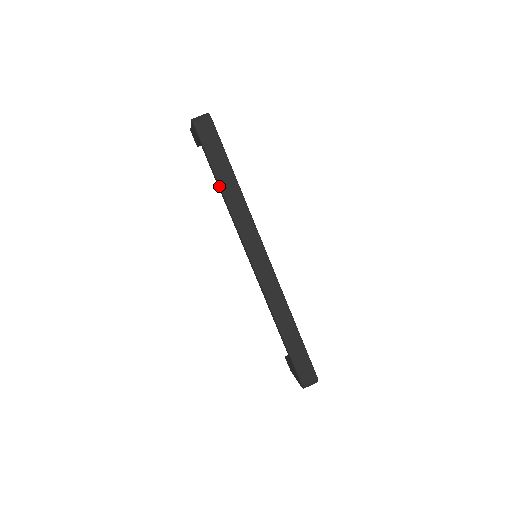
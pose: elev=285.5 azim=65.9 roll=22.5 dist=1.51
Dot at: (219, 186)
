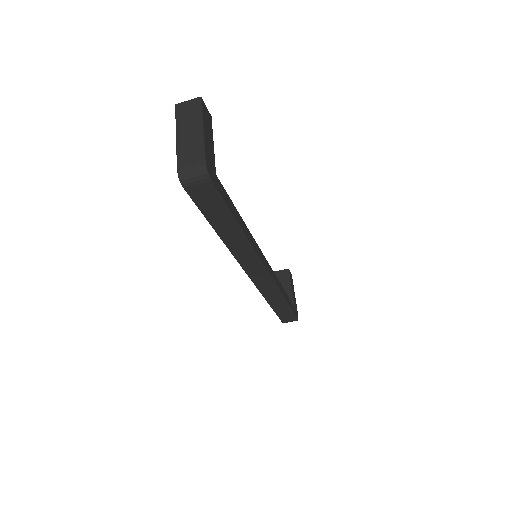
Dot at: (217, 234)
